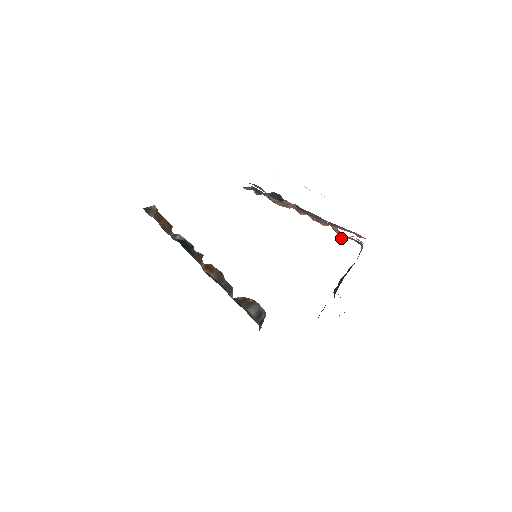
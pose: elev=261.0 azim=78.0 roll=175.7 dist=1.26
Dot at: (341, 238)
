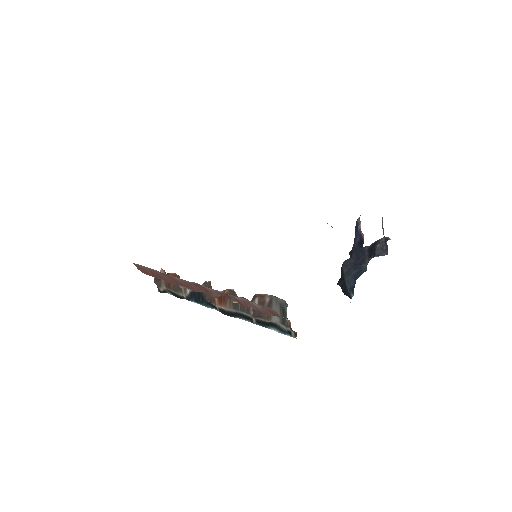
Dot at: occluded
